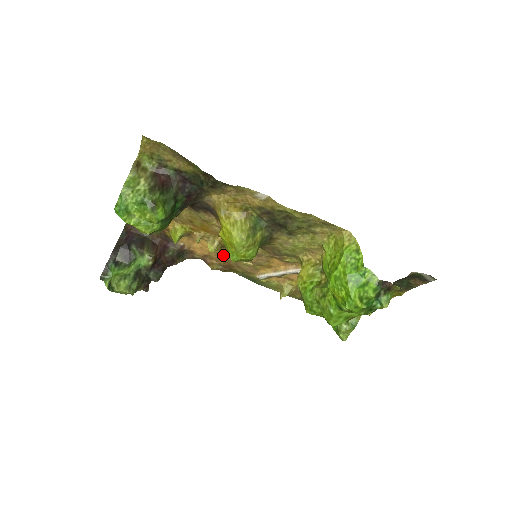
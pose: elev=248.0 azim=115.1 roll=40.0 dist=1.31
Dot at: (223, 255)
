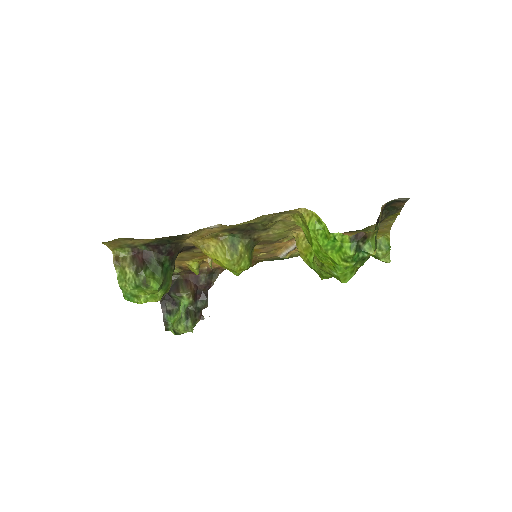
Dot at: occluded
